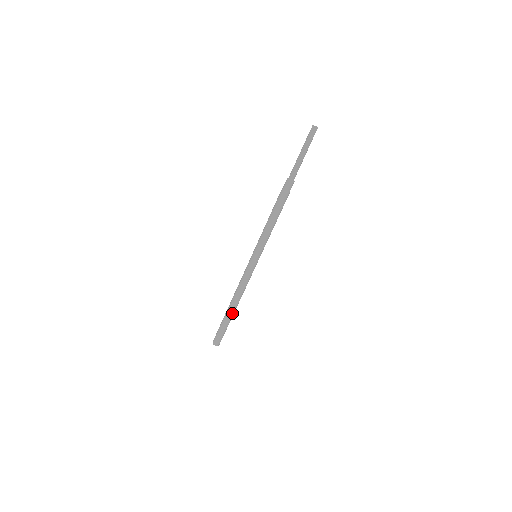
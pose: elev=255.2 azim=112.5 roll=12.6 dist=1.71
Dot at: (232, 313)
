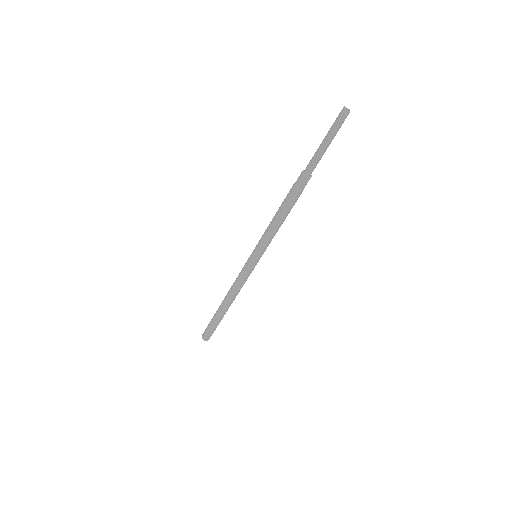
Dot at: (222, 311)
